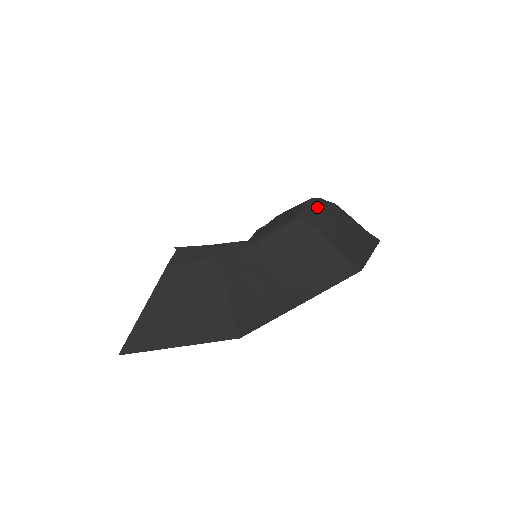
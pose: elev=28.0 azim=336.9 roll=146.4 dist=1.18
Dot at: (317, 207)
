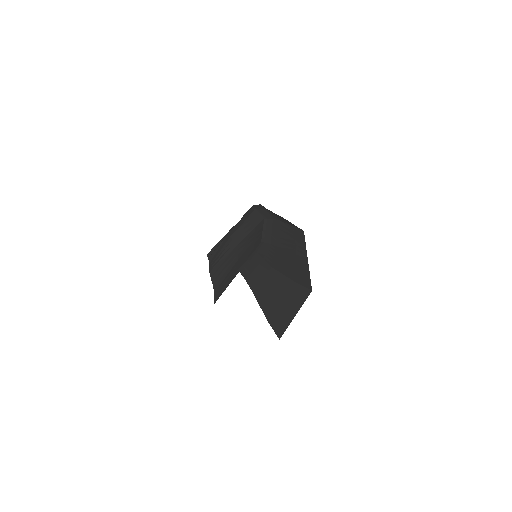
Dot at: (263, 209)
